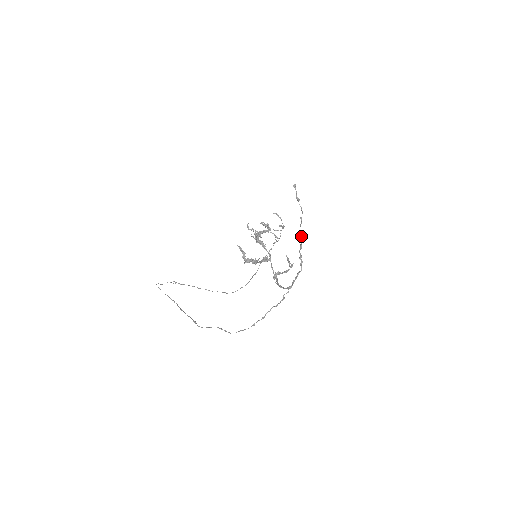
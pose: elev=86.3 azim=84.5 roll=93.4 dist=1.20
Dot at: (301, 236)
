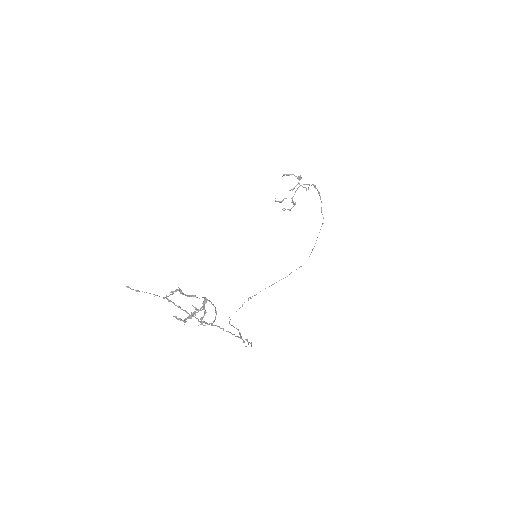
Dot at: occluded
